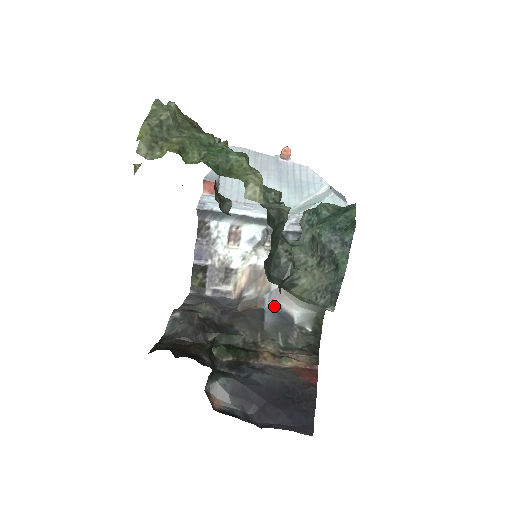
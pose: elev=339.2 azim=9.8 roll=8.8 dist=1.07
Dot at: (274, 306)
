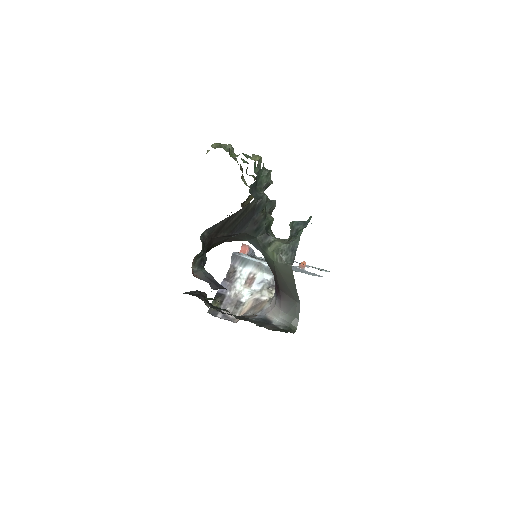
Dot at: (261, 316)
